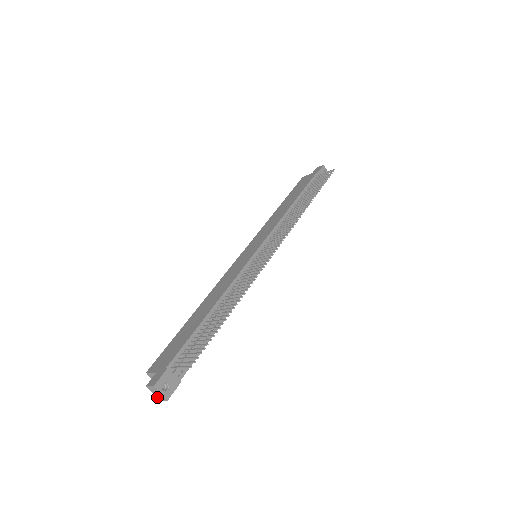
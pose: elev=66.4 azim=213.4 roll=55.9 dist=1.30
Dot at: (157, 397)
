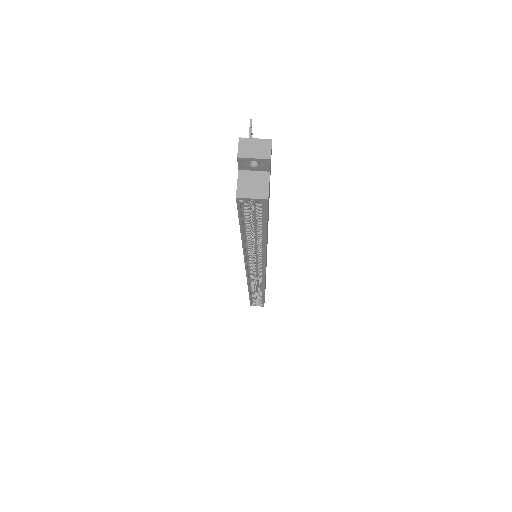
Dot at: (263, 158)
